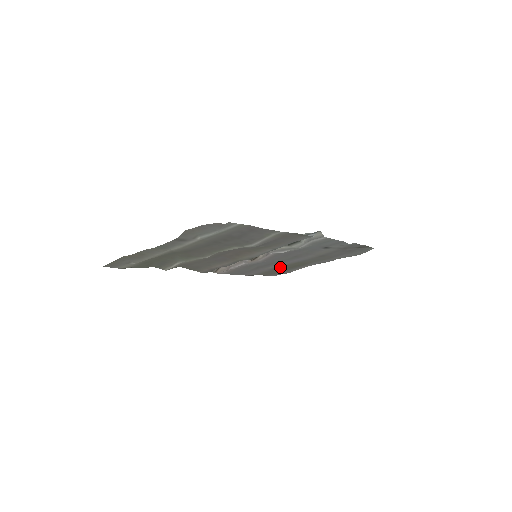
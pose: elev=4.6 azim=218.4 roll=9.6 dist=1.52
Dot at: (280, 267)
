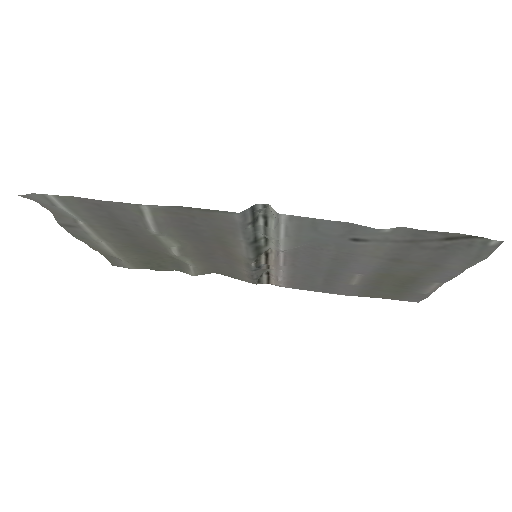
Dot at: (380, 283)
